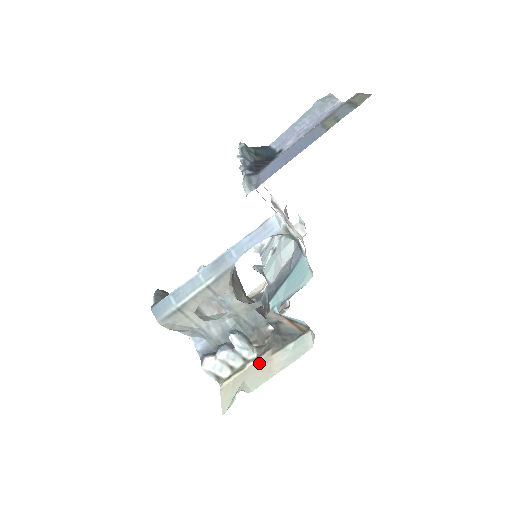
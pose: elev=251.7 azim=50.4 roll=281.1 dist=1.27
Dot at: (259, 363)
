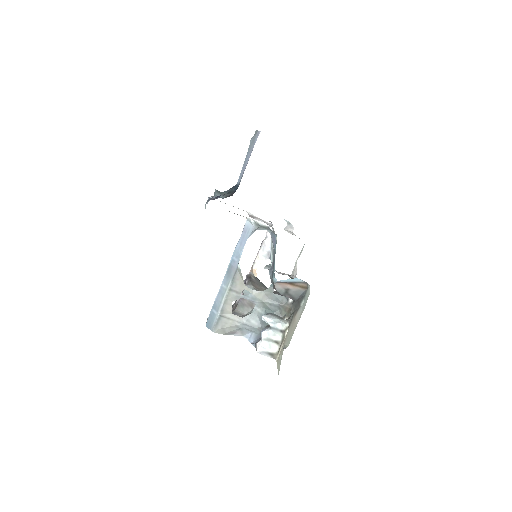
Dot at: (290, 327)
